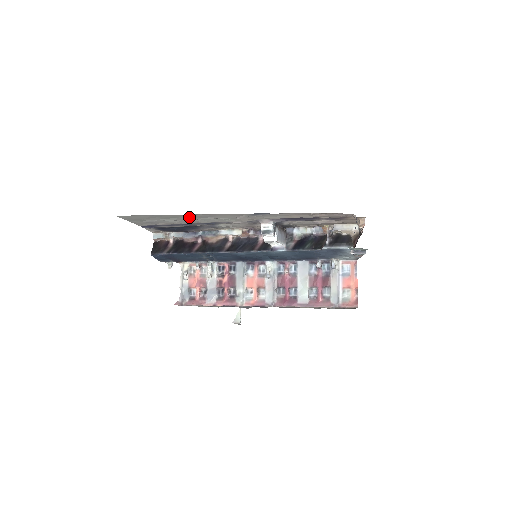
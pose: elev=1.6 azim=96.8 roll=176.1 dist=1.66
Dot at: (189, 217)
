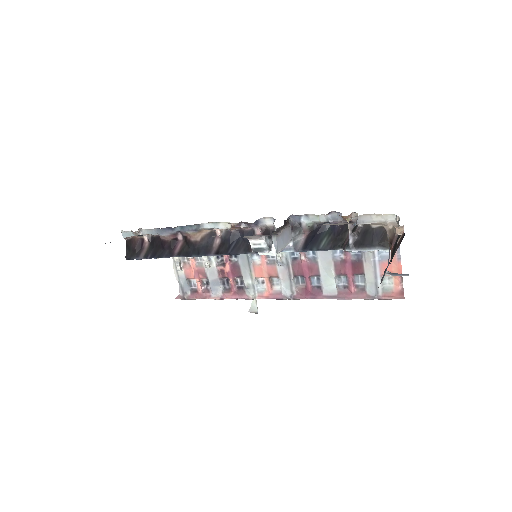
Dot at: occluded
